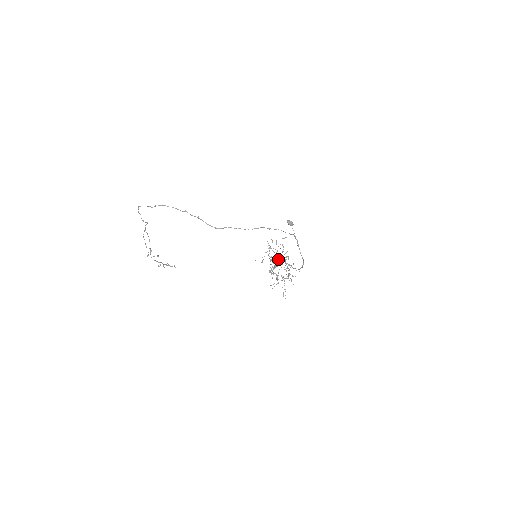
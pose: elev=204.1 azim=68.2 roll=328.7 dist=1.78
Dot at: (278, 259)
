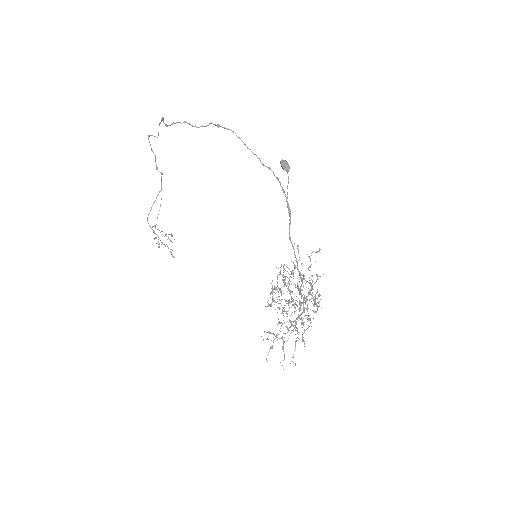
Dot at: (306, 299)
